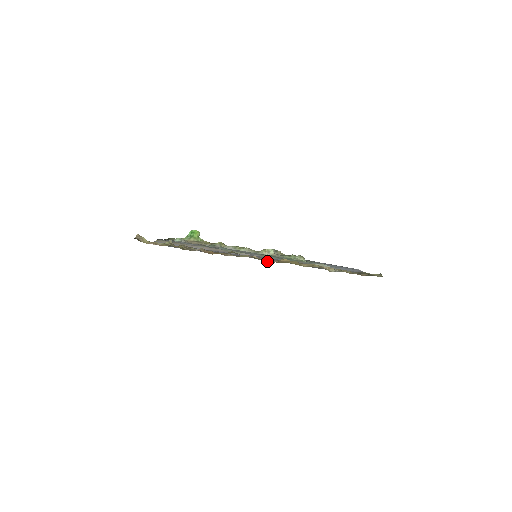
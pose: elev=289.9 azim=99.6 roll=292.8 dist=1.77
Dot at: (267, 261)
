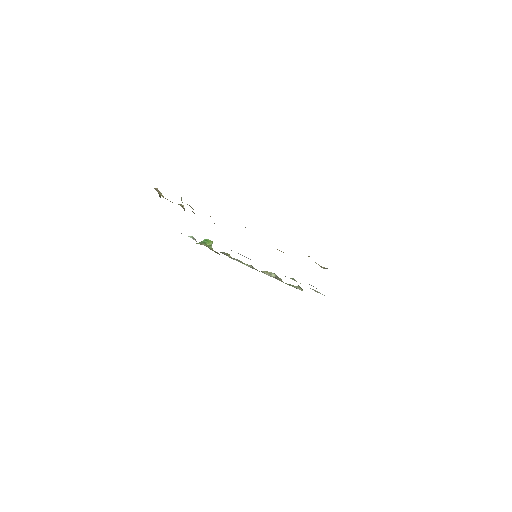
Dot at: occluded
